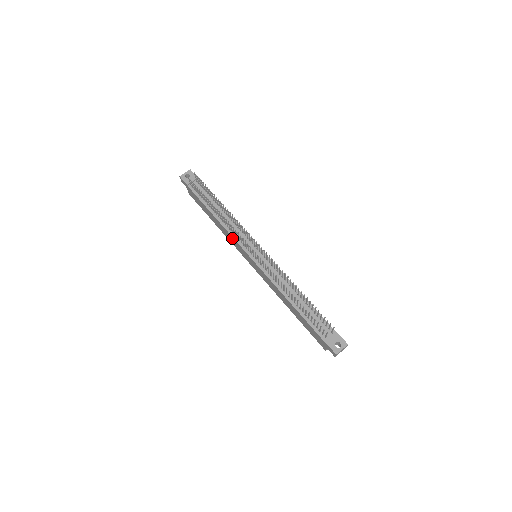
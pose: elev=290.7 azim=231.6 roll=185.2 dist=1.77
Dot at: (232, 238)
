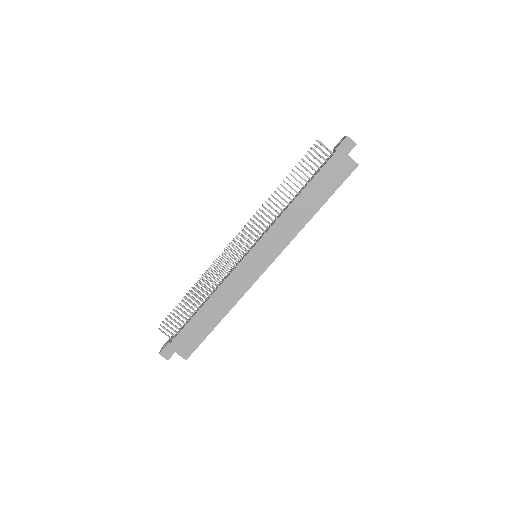
Dot at: (230, 281)
